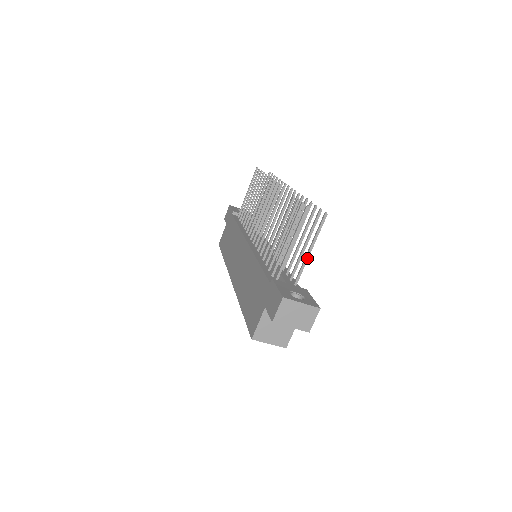
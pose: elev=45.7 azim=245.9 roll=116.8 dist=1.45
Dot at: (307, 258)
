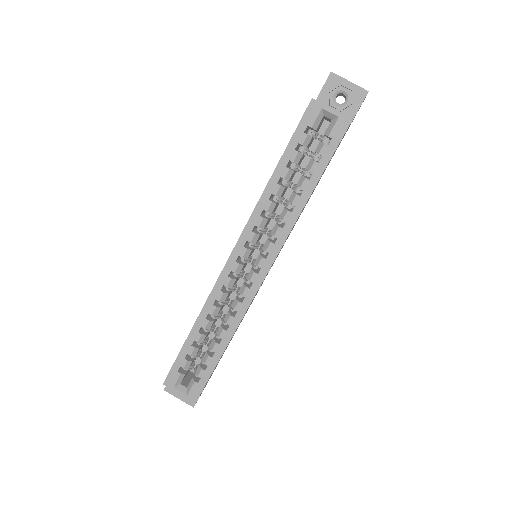
Dot at: occluded
